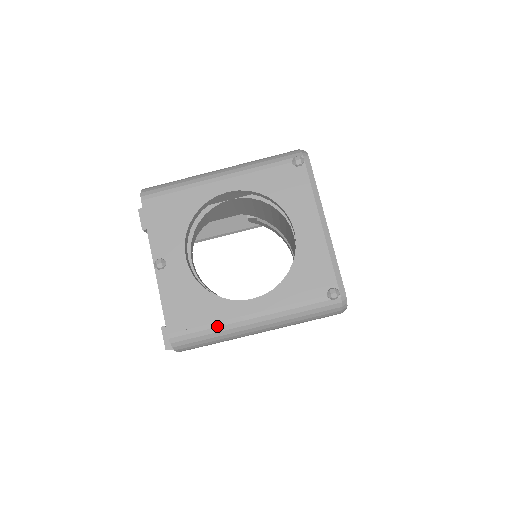
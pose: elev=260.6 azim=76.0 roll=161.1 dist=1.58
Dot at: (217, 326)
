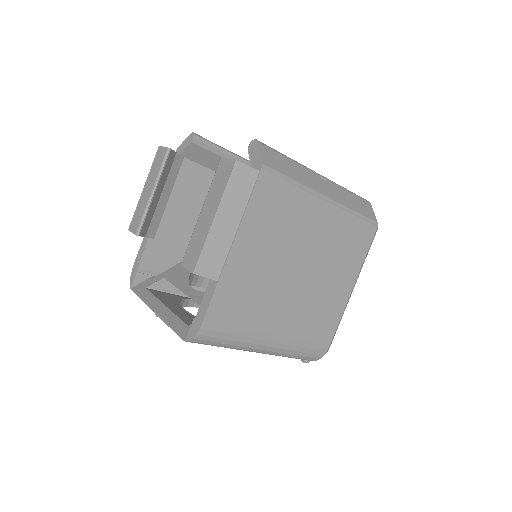
Dot at: occluded
